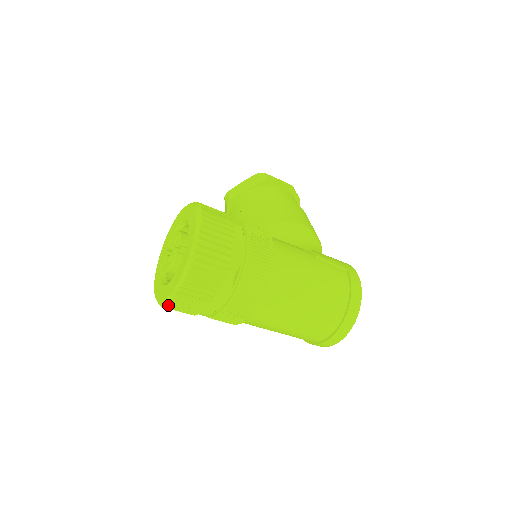
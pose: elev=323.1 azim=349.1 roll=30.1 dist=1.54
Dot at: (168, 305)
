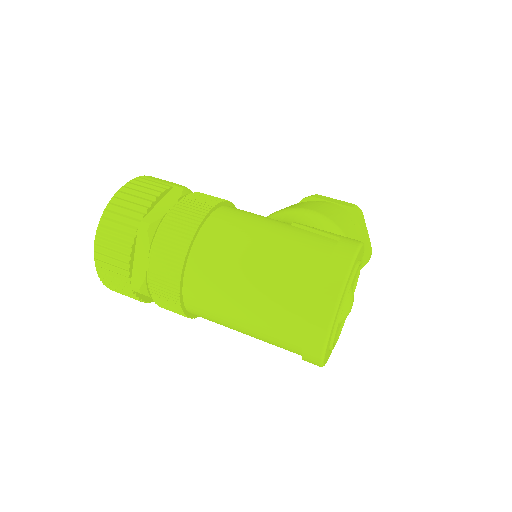
Dot at: (98, 276)
